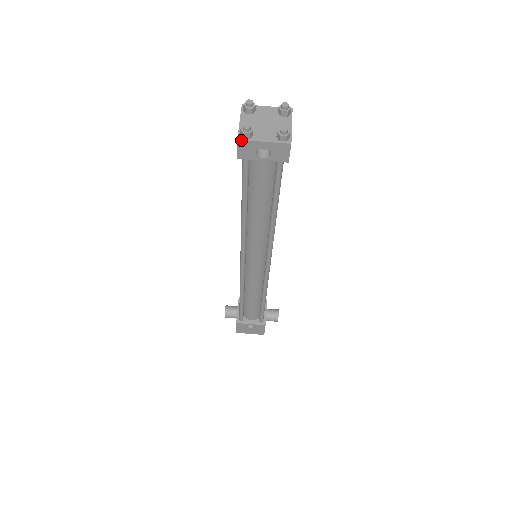
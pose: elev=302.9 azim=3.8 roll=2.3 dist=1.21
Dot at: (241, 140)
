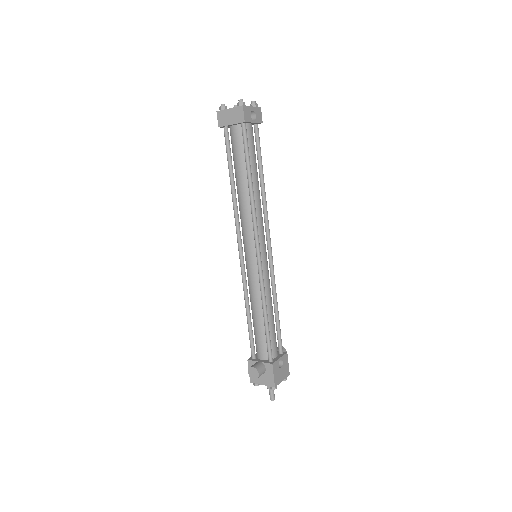
Dot at: (244, 106)
